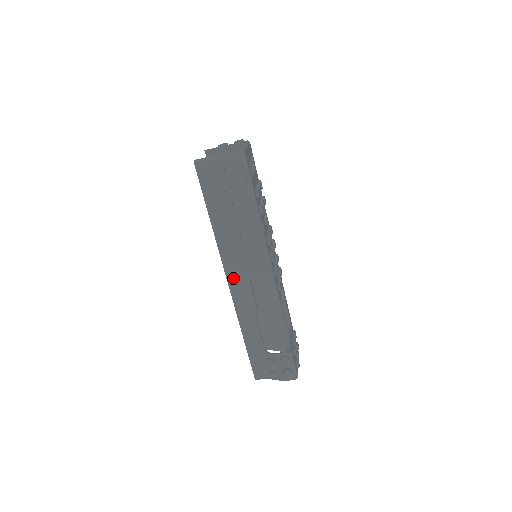
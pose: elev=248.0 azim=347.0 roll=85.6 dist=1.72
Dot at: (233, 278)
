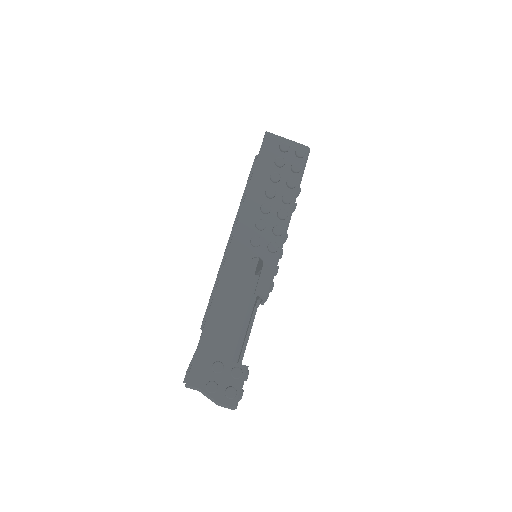
Dot at: (237, 247)
